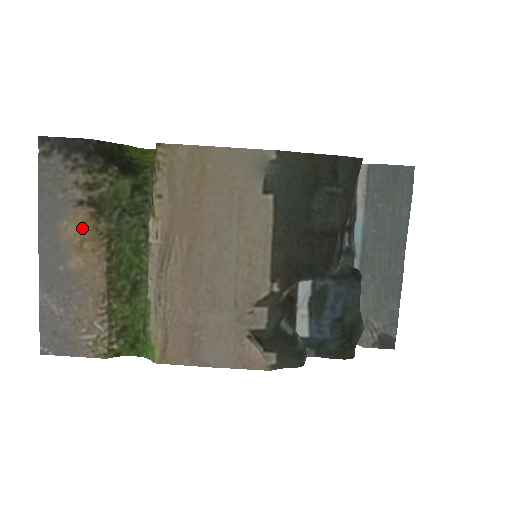
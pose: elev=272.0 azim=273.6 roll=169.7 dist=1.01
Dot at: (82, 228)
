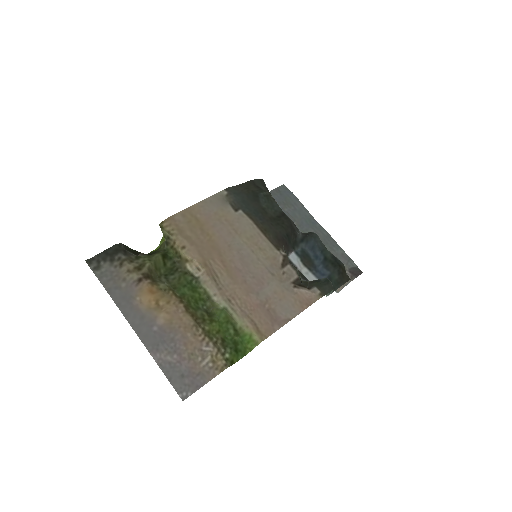
Dot at: (151, 294)
